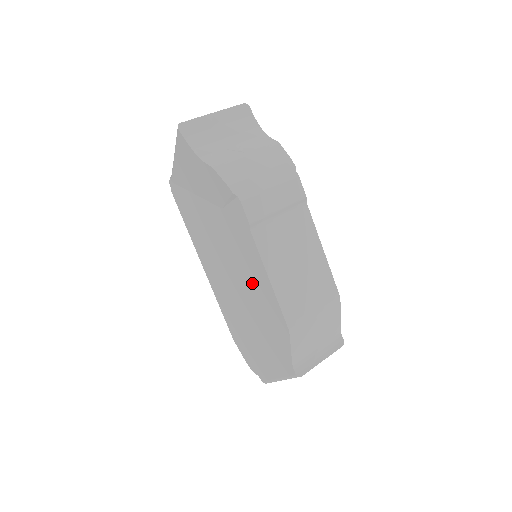
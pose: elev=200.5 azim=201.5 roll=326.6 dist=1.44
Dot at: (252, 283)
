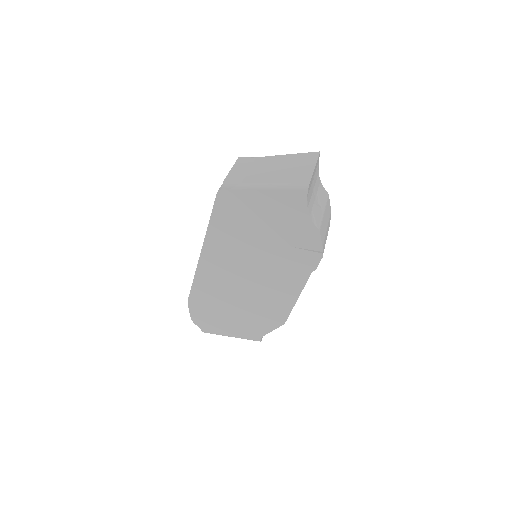
Dot at: (272, 291)
